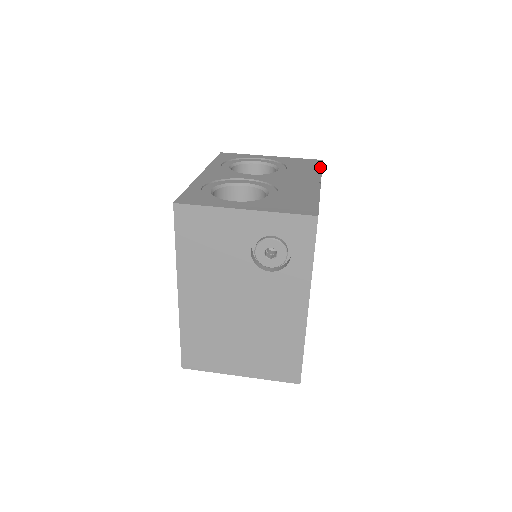
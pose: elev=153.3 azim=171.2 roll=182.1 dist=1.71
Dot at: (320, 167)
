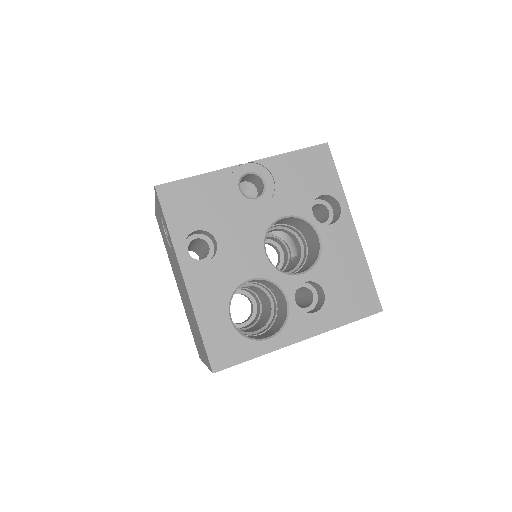
Dot at: (297, 150)
